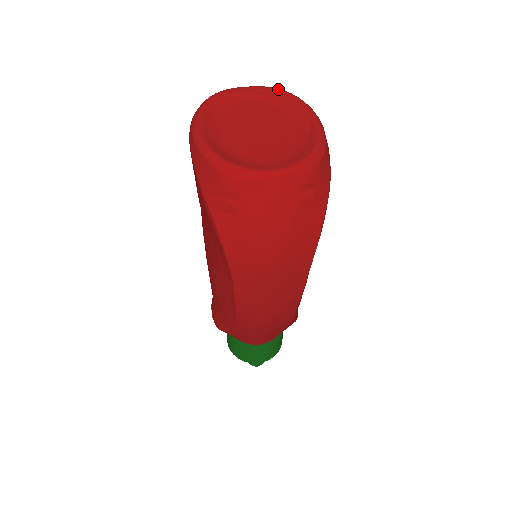
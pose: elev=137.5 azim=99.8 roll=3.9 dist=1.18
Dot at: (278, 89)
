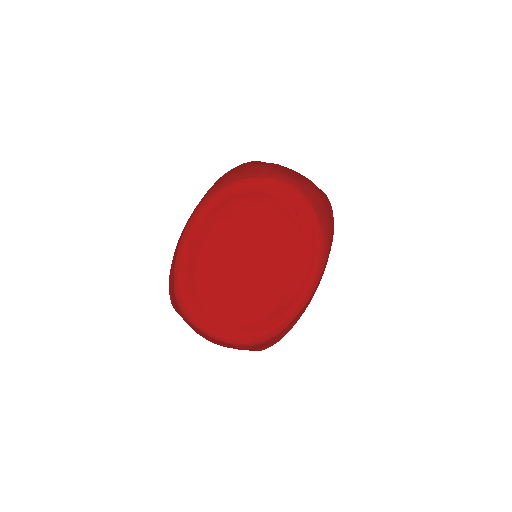
Dot at: (311, 215)
